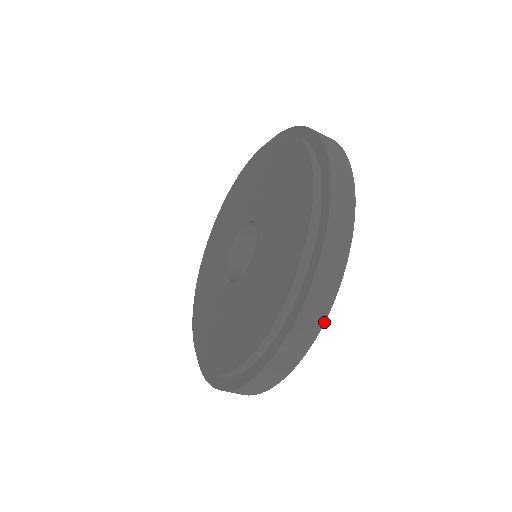
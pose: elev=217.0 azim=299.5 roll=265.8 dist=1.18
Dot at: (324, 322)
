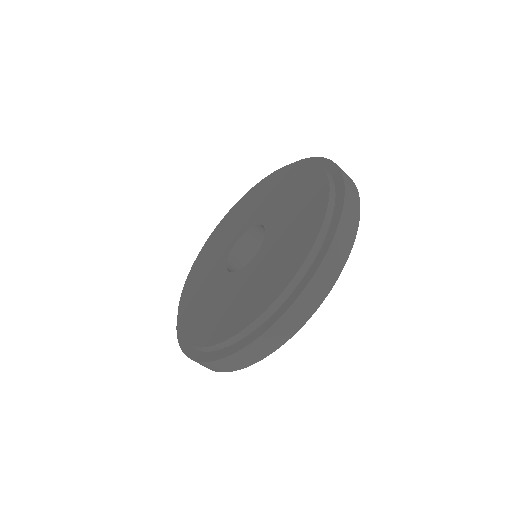
Dot at: occluded
